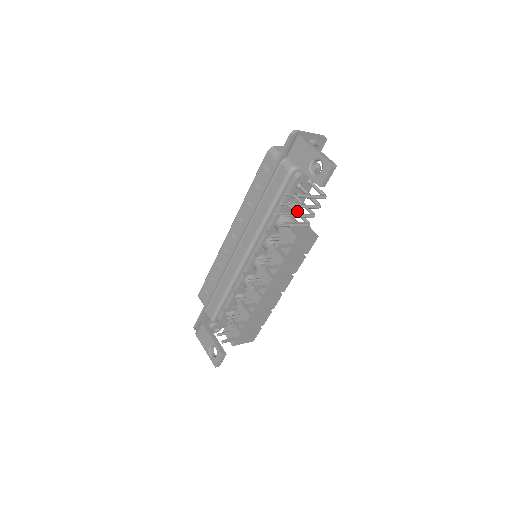
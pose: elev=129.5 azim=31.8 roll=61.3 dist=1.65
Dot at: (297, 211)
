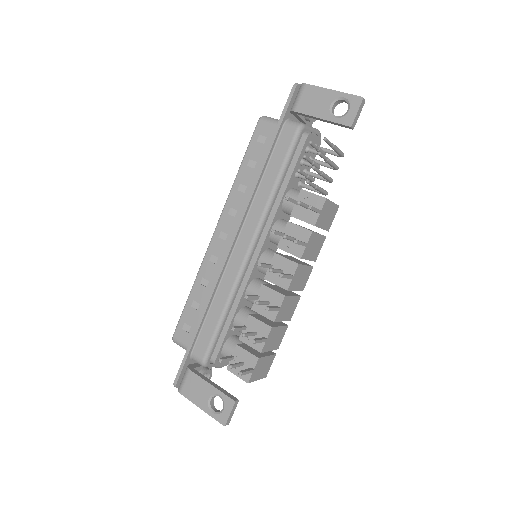
Dot at: occluded
